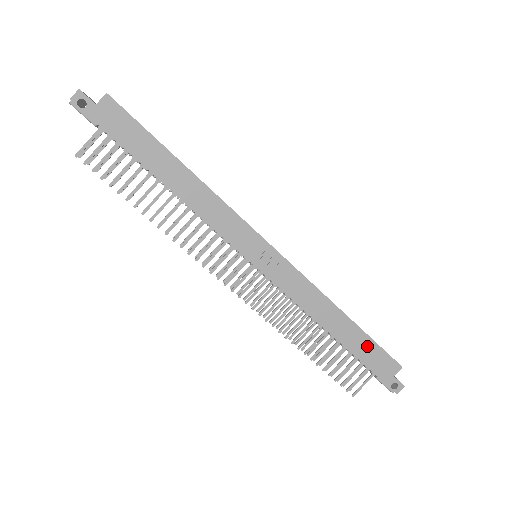
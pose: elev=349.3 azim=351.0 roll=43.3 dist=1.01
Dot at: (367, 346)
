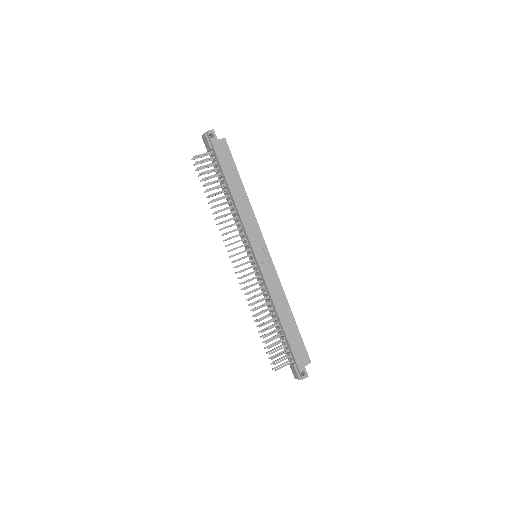
Dot at: (296, 338)
